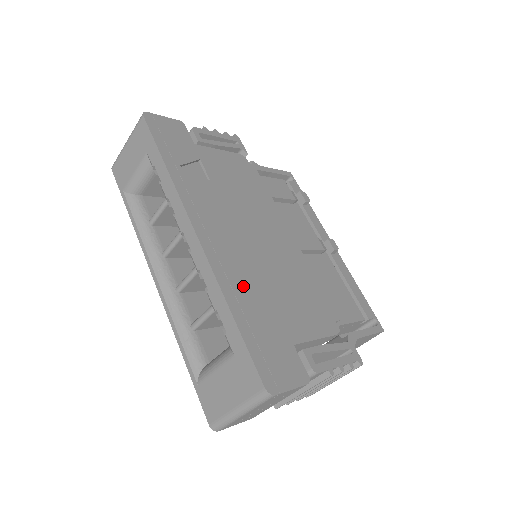
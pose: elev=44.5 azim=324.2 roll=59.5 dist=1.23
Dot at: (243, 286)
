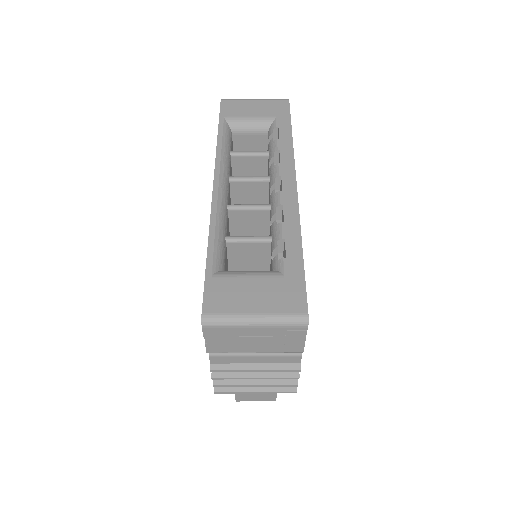
Dot at: occluded
